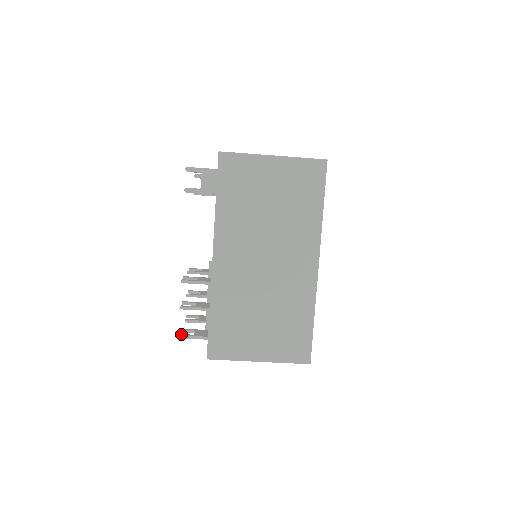
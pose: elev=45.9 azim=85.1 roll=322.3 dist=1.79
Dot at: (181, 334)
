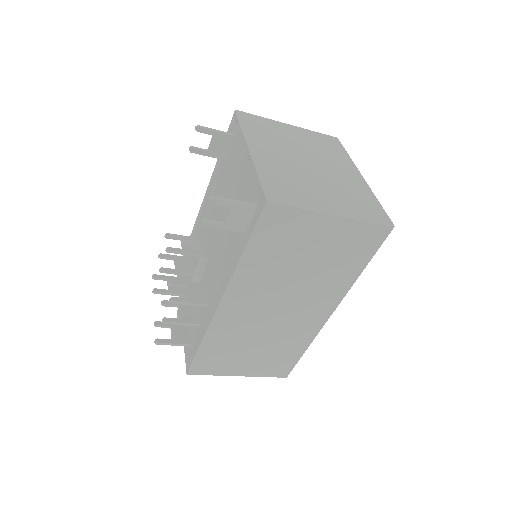
Dot at: (158, 339)
